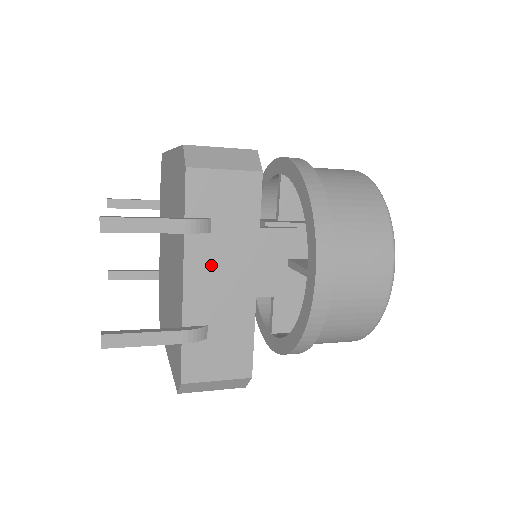
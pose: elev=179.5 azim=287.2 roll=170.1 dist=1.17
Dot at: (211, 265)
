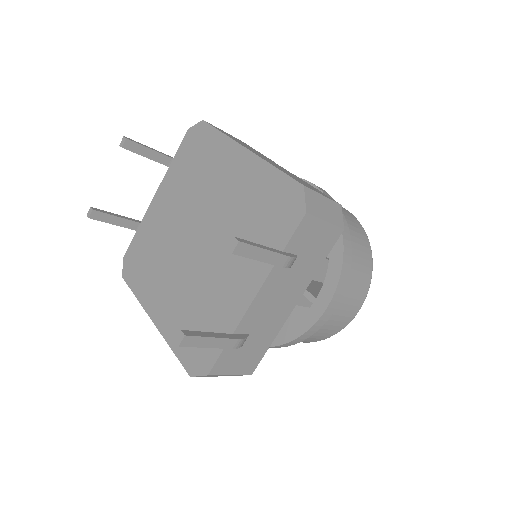
Dot at: (277, 290)
